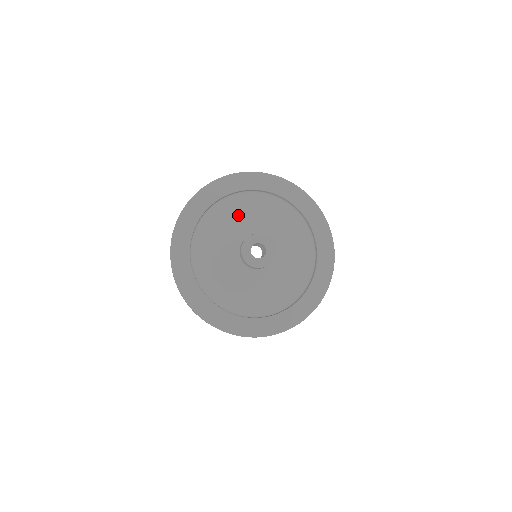
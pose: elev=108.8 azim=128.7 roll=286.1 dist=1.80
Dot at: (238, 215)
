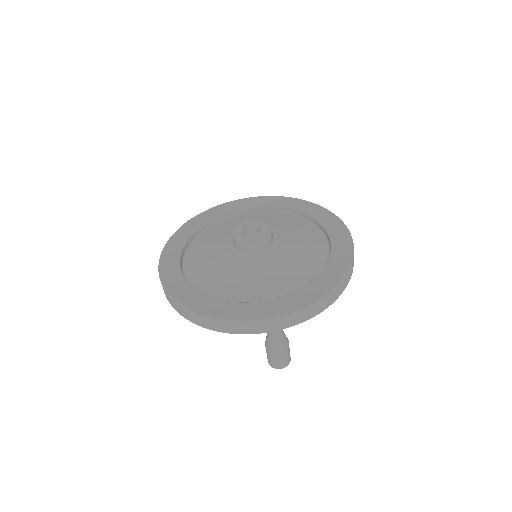
Dot at: occluded
